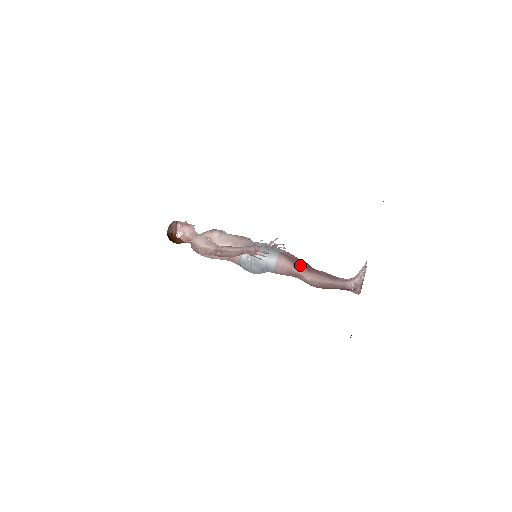
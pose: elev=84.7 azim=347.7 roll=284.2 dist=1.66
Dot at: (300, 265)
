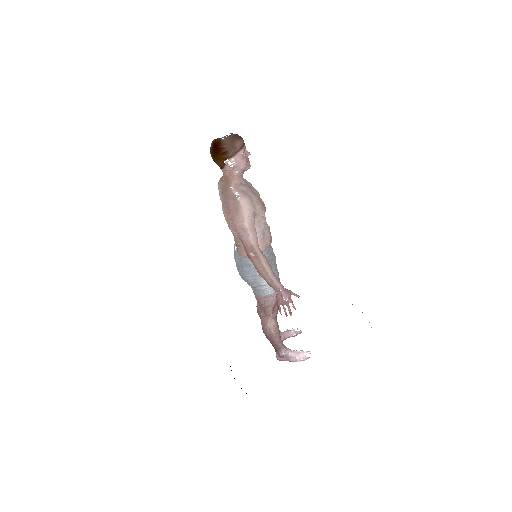
Dot at: (277, 309)
